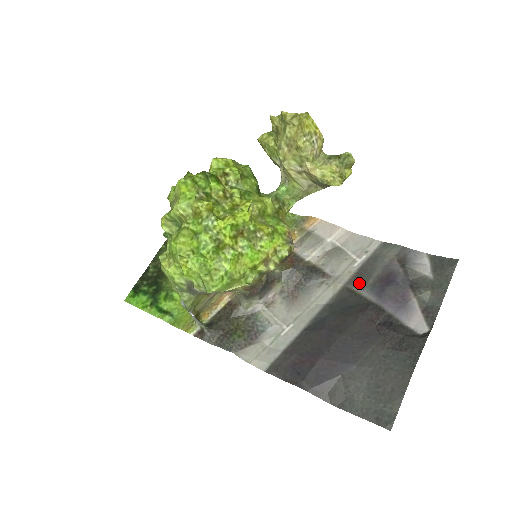
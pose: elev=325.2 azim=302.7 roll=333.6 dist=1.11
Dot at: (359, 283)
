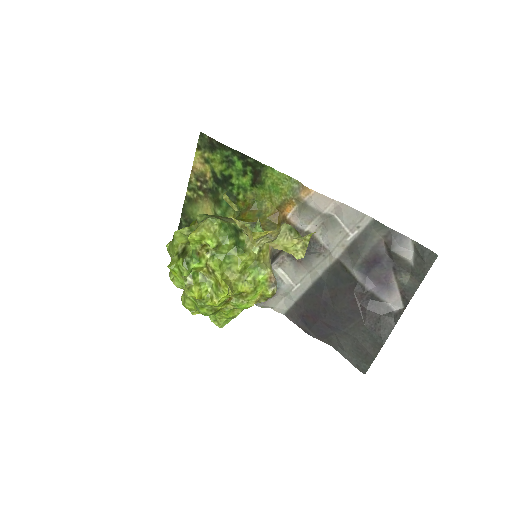
Dot at: (350, 260)
